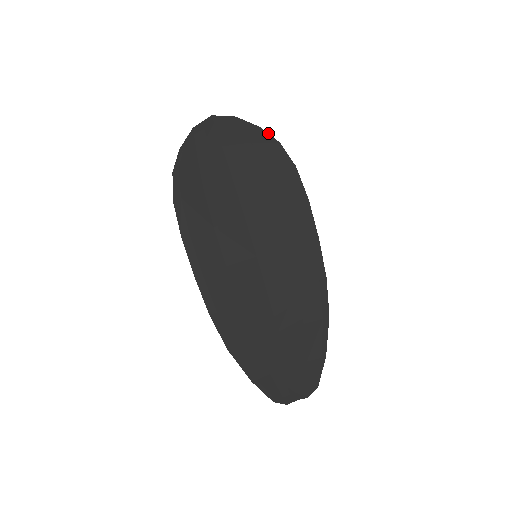
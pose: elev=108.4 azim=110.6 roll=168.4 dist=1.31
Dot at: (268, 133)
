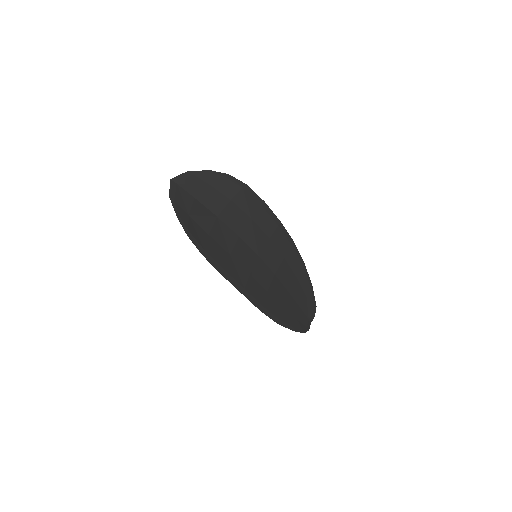
Dot at: (217, 172)
